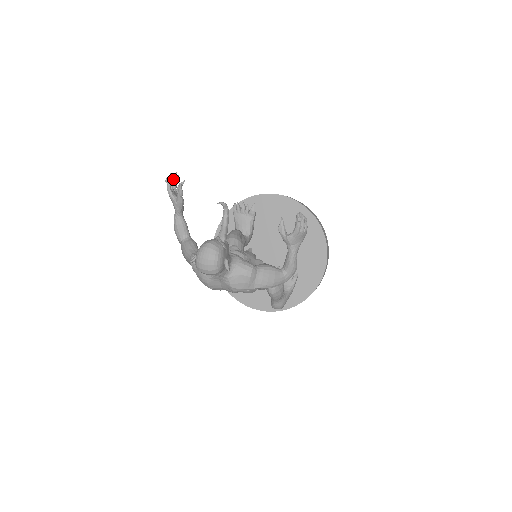
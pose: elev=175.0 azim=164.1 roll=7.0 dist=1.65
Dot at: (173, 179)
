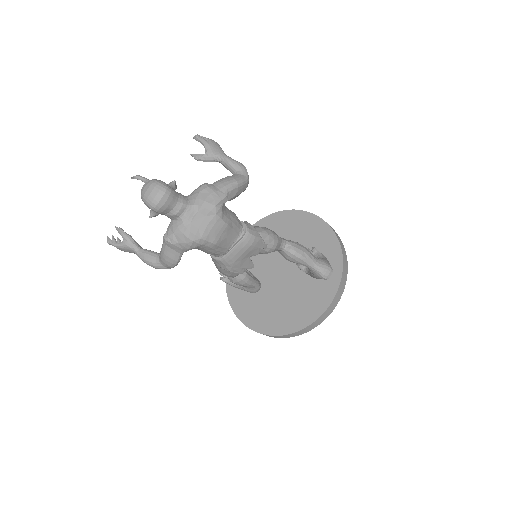
Dot at: (113, 240)
